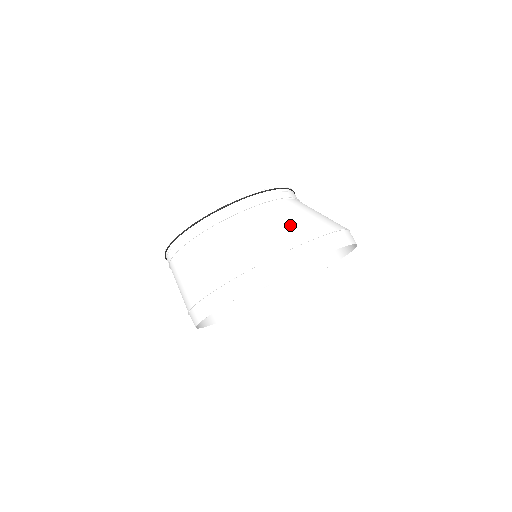
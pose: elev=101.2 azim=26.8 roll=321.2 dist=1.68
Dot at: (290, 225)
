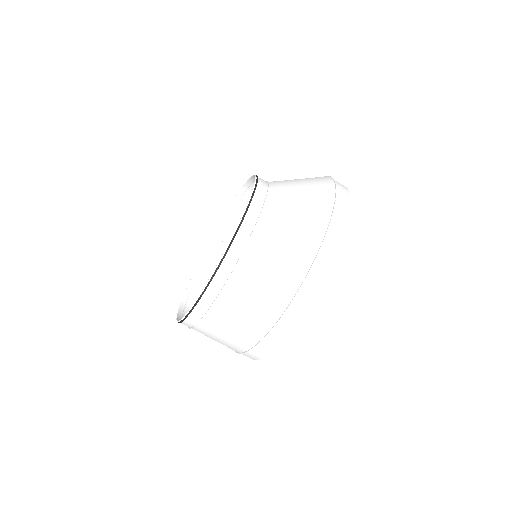
Dot at: (294, 237)
